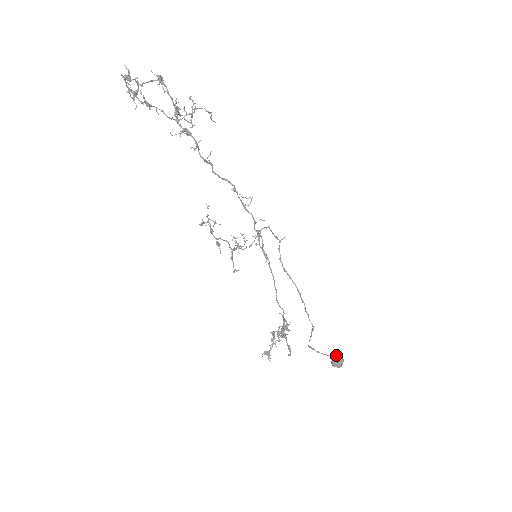
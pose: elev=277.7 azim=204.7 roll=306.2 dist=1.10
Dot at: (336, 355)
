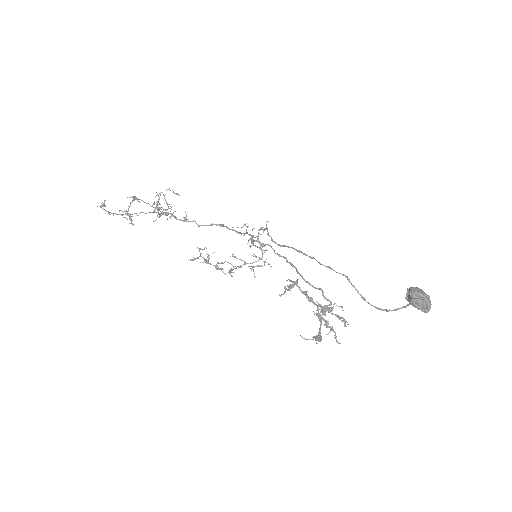
Dot at: (407, 293)
